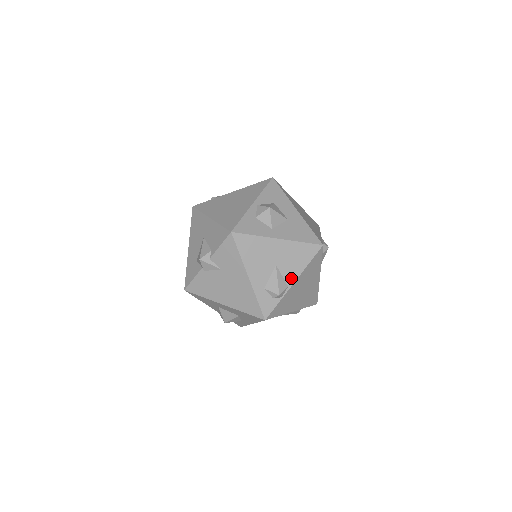
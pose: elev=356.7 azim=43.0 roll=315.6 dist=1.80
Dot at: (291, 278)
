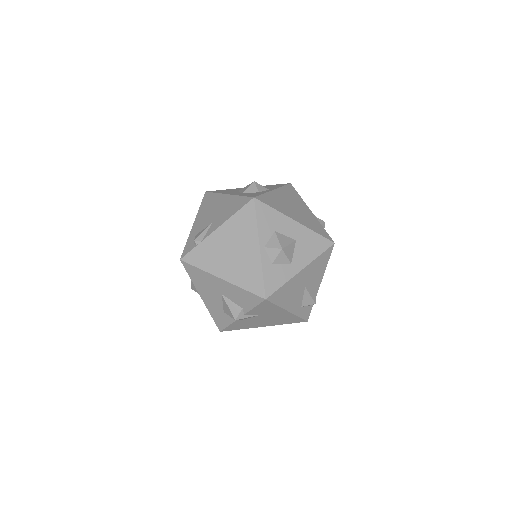
Dot at: (318, 284)
